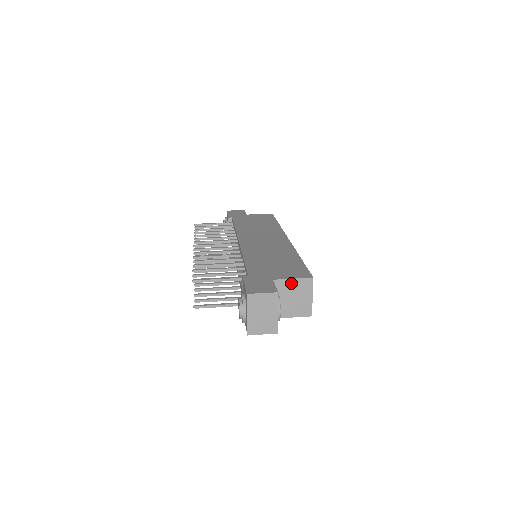
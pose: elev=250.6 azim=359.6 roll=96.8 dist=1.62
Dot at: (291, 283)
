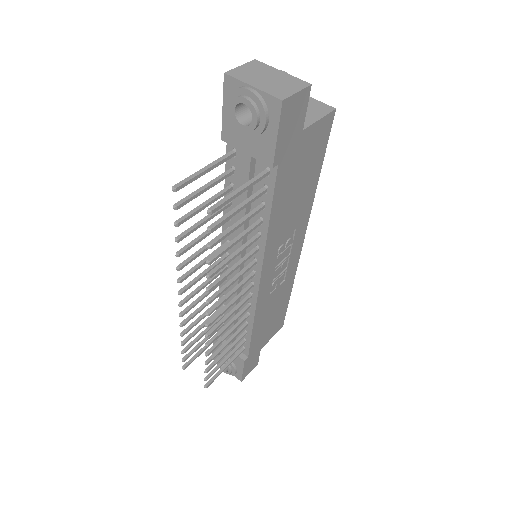
Dot at: occluded
